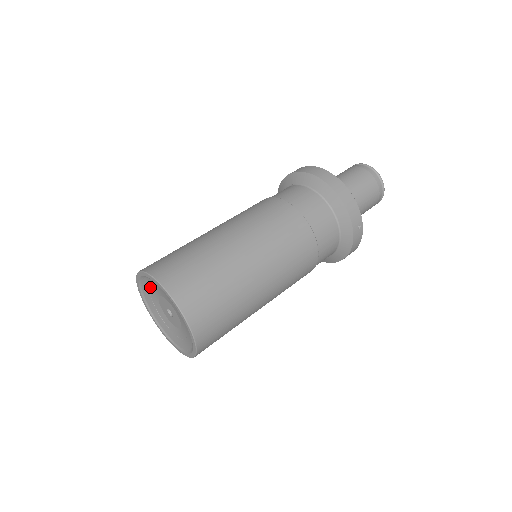
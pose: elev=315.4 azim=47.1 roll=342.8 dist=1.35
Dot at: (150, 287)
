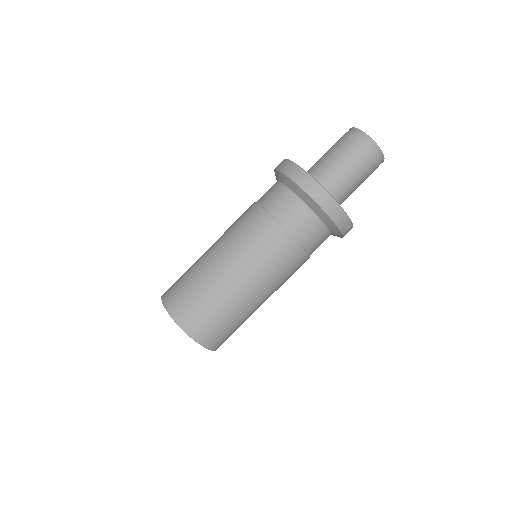
Dot at: occluded
